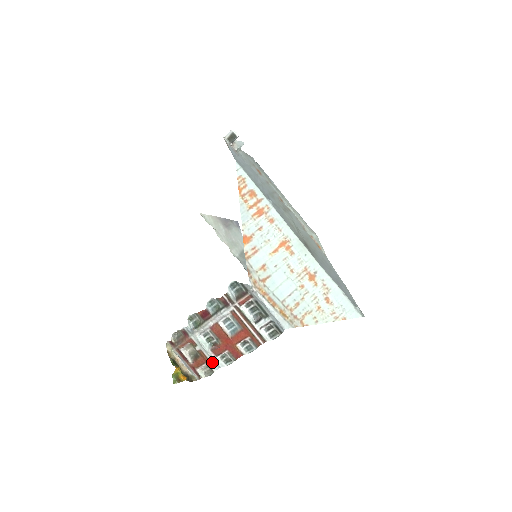
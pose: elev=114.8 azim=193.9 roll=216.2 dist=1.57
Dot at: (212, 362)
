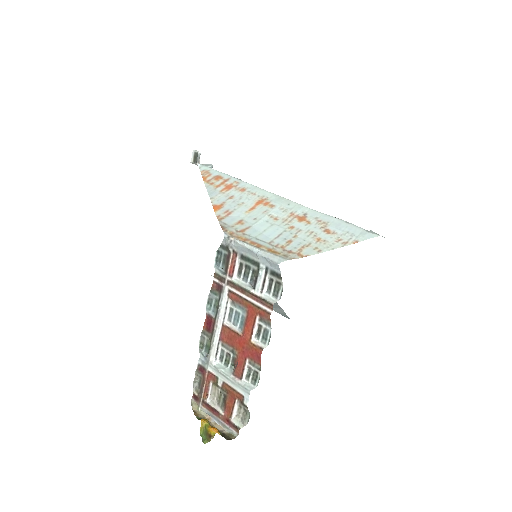
Dot at: (239, 391)
